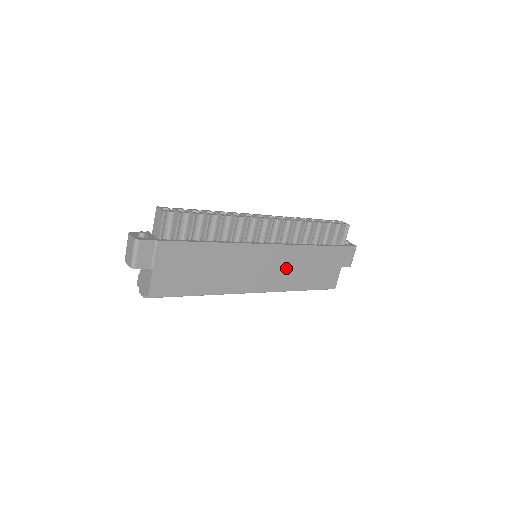
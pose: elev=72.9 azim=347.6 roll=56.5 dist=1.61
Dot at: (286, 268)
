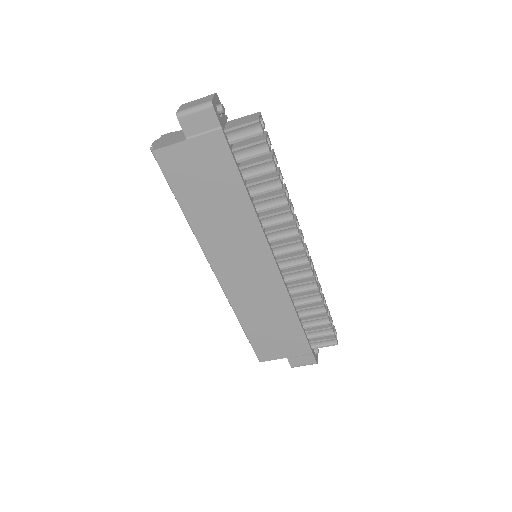
Dot at: (258, 296)
